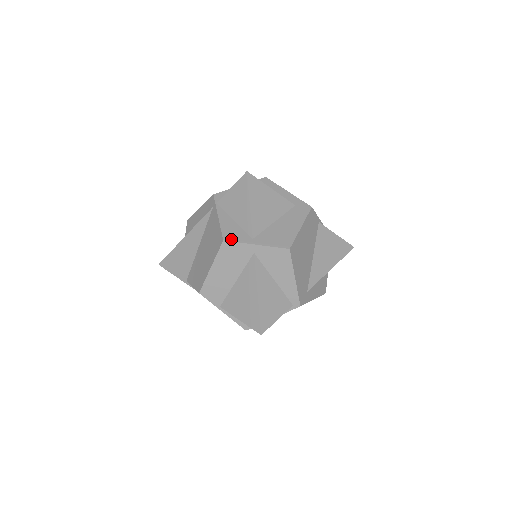
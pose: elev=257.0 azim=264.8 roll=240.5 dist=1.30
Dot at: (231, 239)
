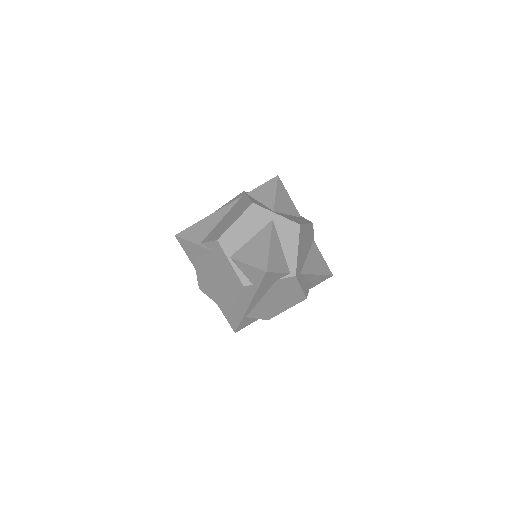
Dot at: (258, 205)
